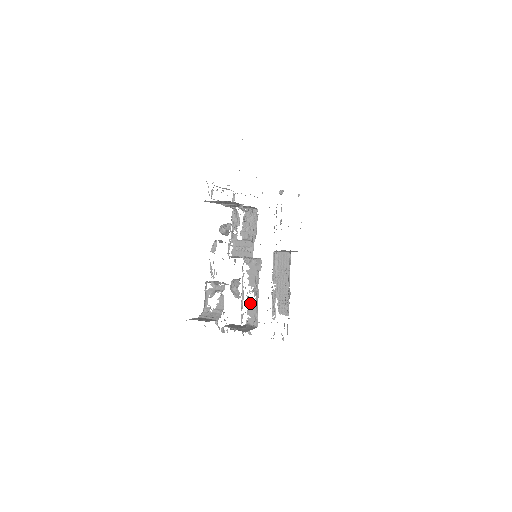
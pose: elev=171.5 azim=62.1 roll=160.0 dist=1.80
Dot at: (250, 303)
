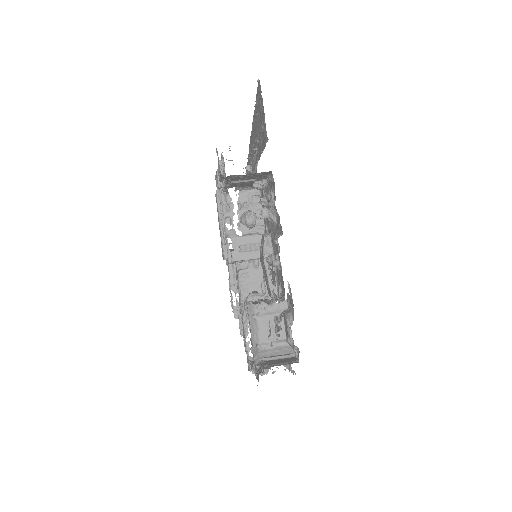
Dot at: occluded
